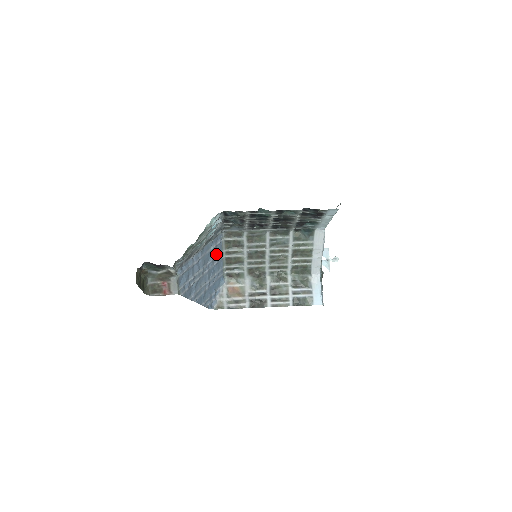
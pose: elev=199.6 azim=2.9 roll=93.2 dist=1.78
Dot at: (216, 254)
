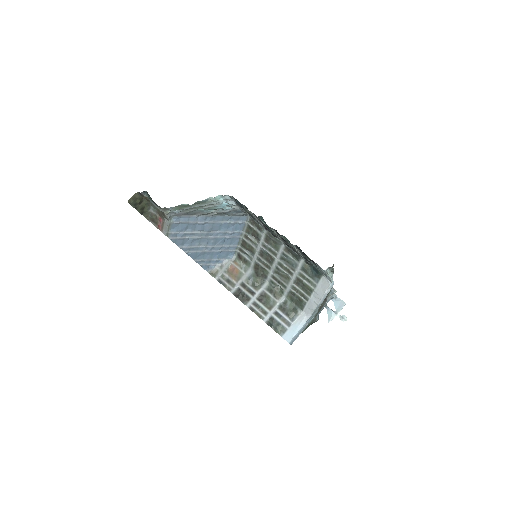
Dot at: (232, 230)
